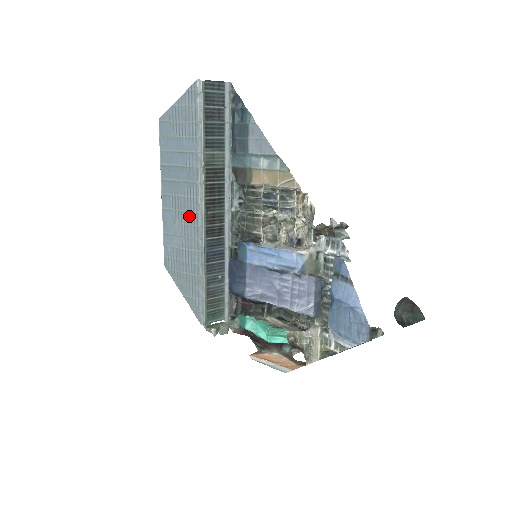
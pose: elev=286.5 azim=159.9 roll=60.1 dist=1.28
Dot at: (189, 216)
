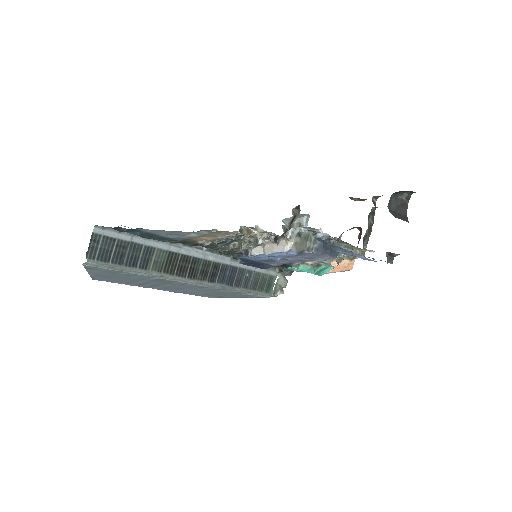
Dot at: (190, 287)
